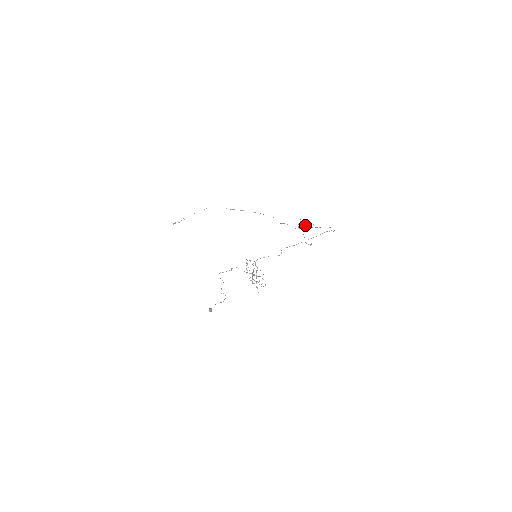
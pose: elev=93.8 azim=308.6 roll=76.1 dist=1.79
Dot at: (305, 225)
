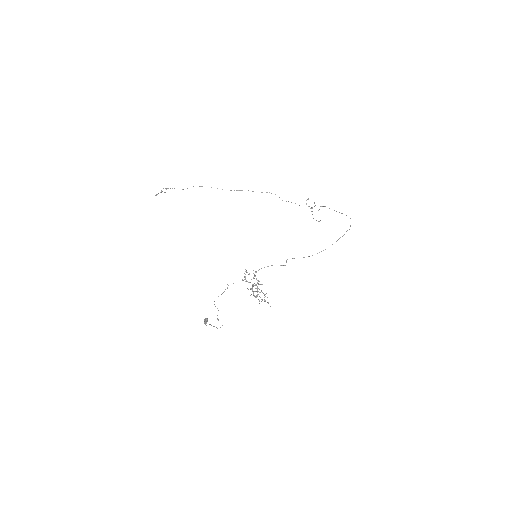
Dot at: (314, 202)
